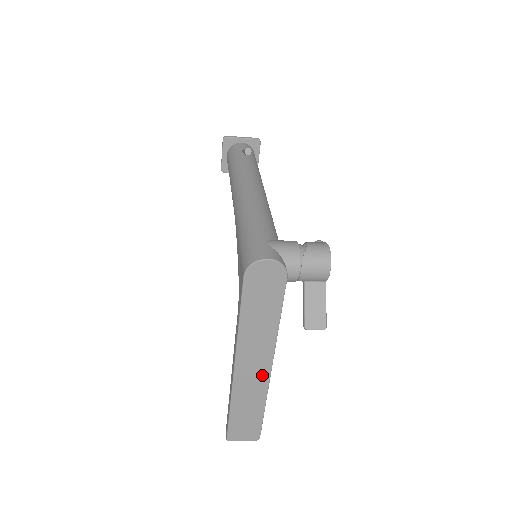
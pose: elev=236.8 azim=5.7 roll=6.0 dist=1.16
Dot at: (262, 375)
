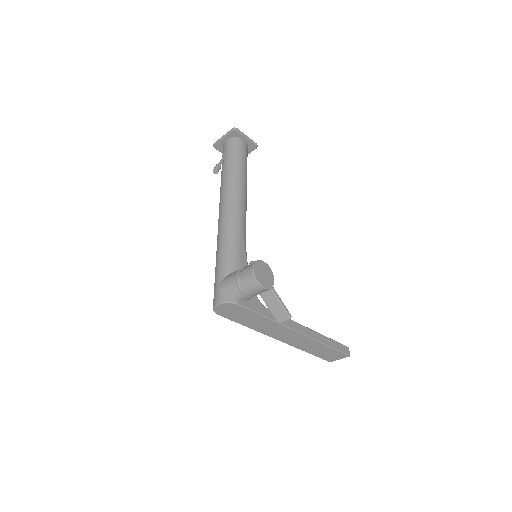
Dot at: (299, 337)
